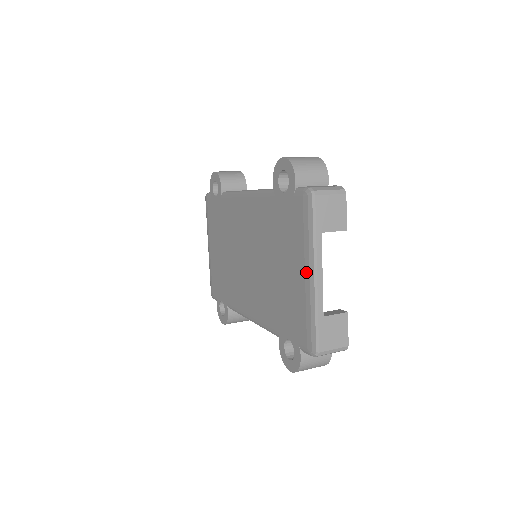
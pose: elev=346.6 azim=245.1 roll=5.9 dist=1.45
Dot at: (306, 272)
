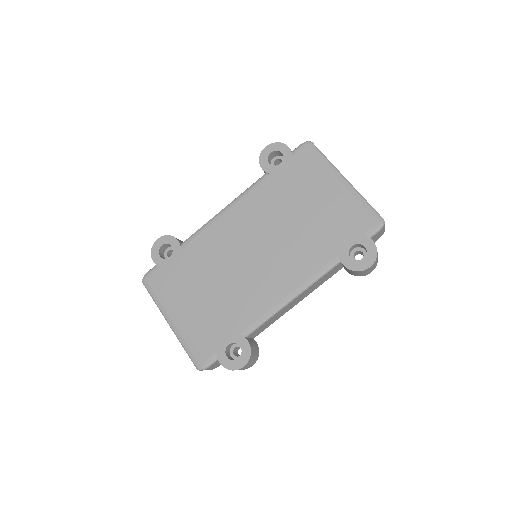
Dot at: (337, 183)
